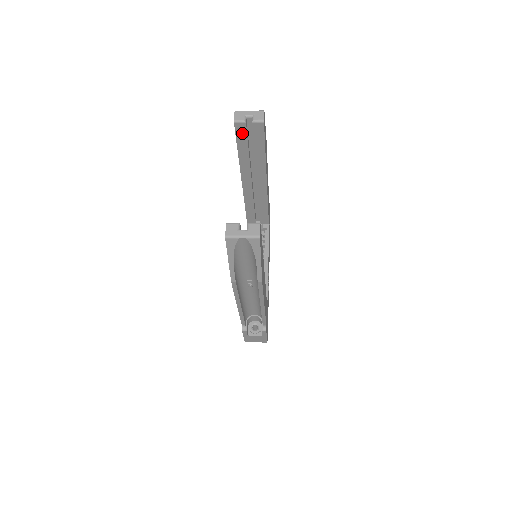
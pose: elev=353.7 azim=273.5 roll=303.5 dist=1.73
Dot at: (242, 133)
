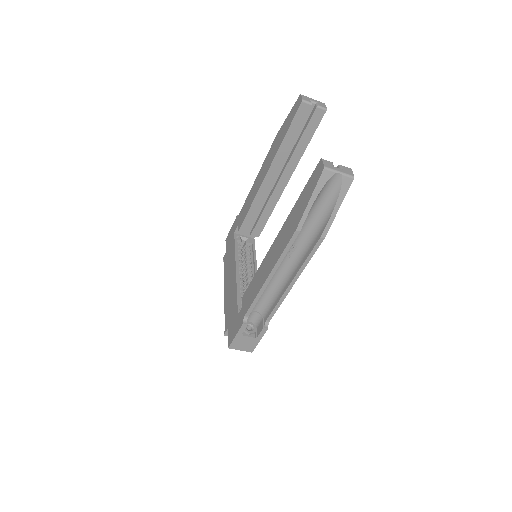
Dot at: (301, 116)
